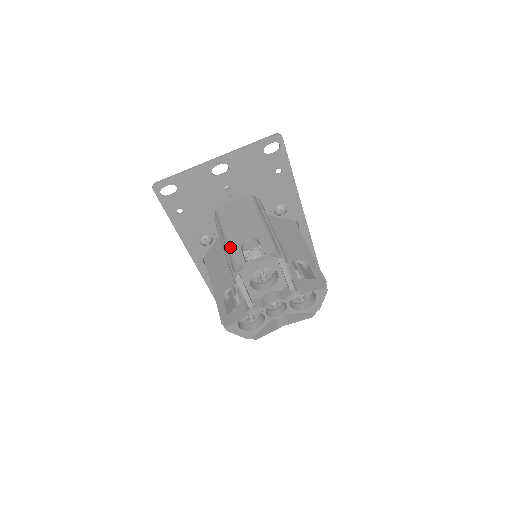
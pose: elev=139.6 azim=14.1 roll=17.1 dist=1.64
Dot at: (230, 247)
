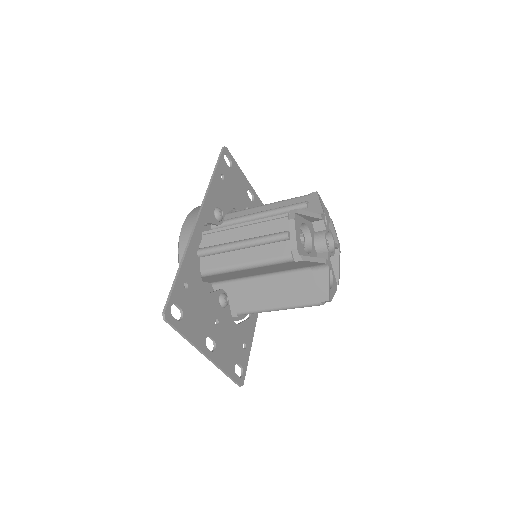
Dot at: occluded
